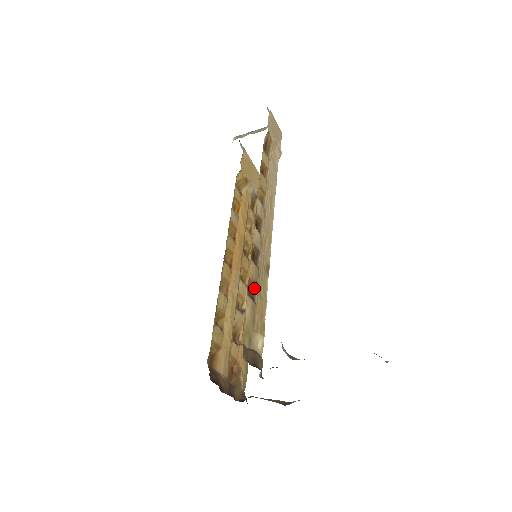
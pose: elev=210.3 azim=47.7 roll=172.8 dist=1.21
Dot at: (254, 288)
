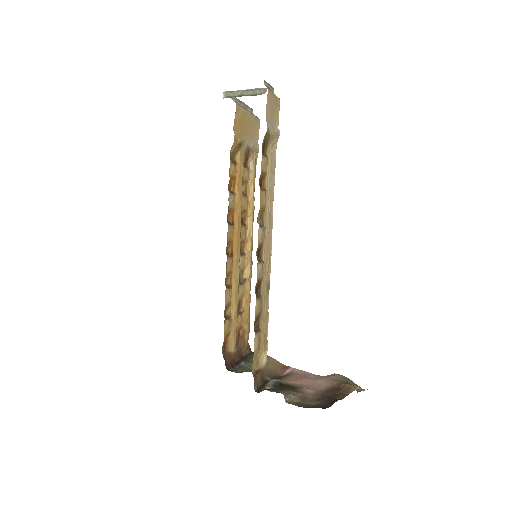
Dot at: (259, 317)
